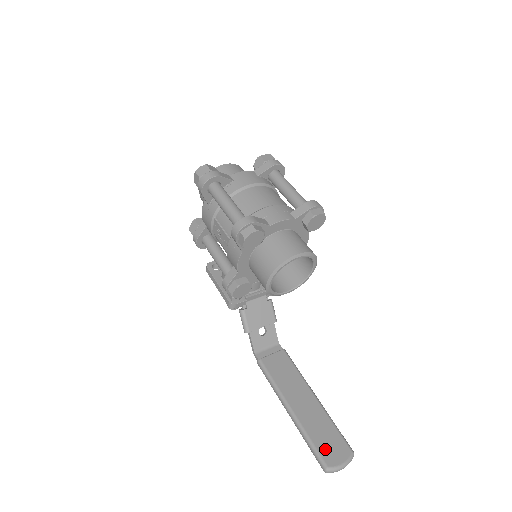
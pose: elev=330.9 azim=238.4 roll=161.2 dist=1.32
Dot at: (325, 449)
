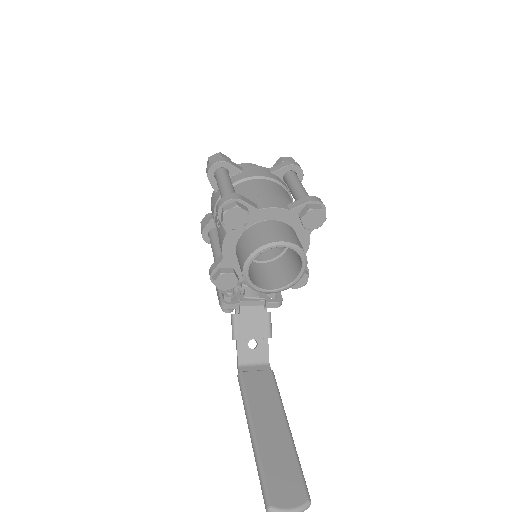
Dot at: (276, 485)
